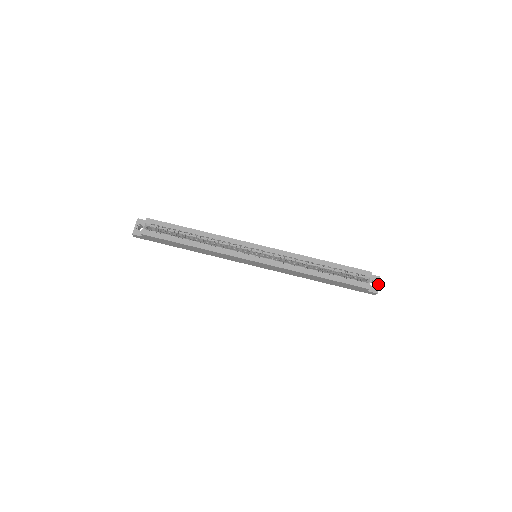
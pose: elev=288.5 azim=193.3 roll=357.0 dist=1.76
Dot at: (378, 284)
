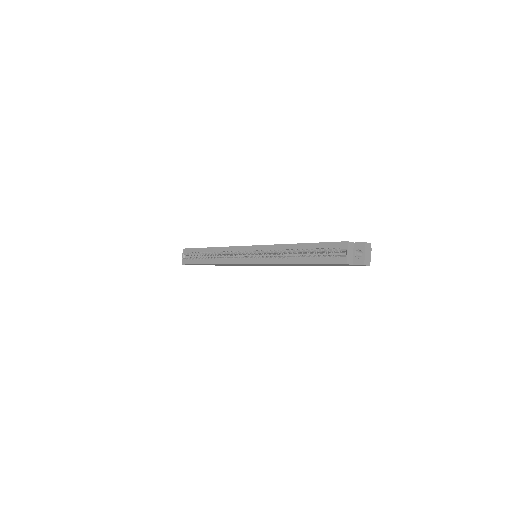
Dot at: (364, 253)
